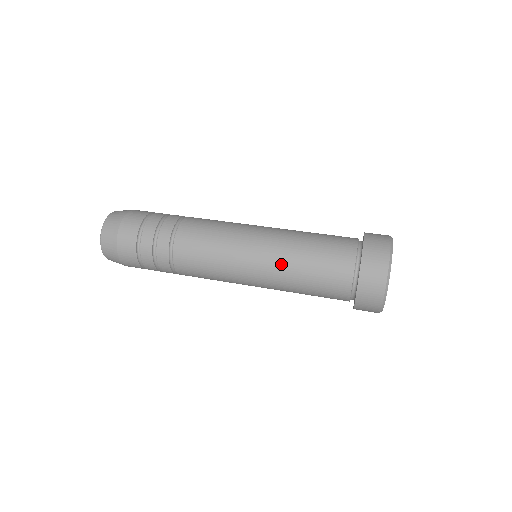
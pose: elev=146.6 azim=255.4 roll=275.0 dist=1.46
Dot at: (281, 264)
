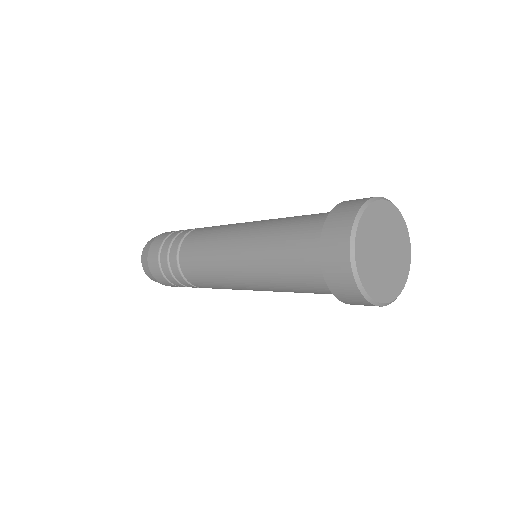
Dot at: (270, 221)
